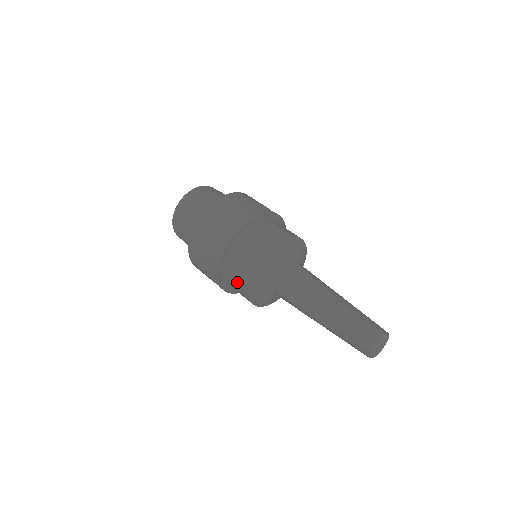
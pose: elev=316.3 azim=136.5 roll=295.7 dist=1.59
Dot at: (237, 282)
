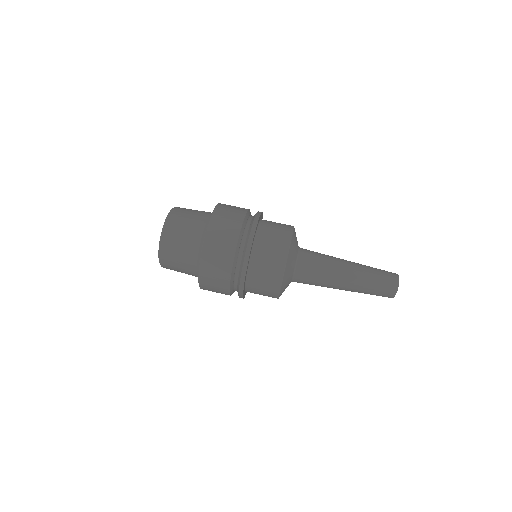
Dot at: occluded
